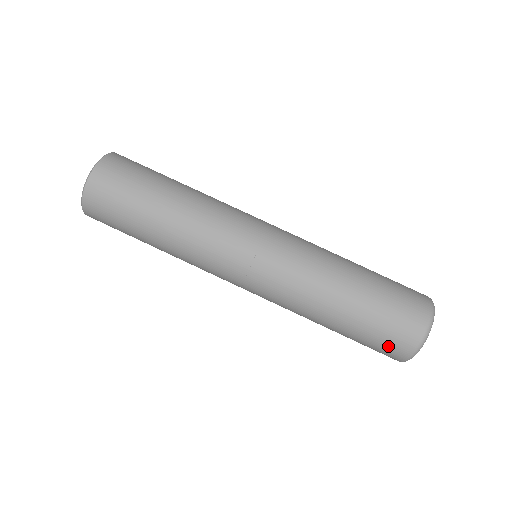
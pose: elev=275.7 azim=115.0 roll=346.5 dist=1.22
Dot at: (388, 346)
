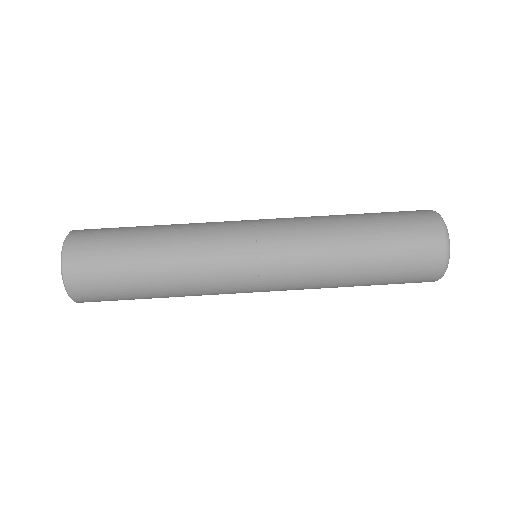
Dot at: occluded
